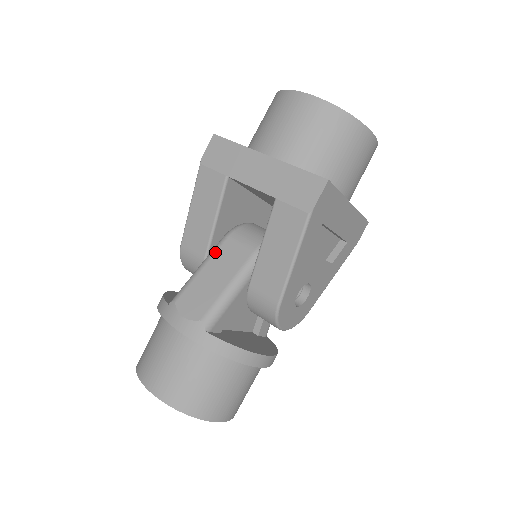
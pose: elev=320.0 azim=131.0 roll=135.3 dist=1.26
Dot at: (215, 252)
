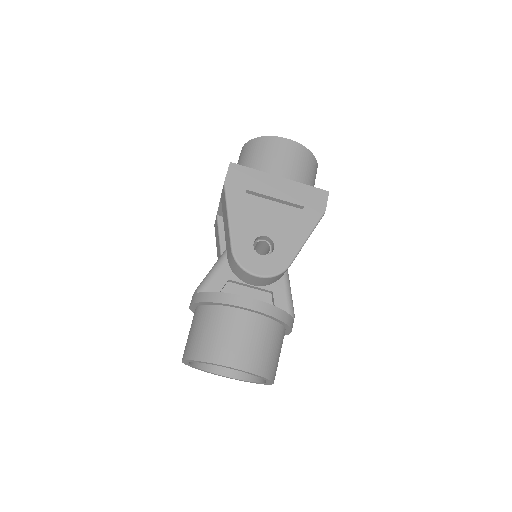
Dot at: occluded
